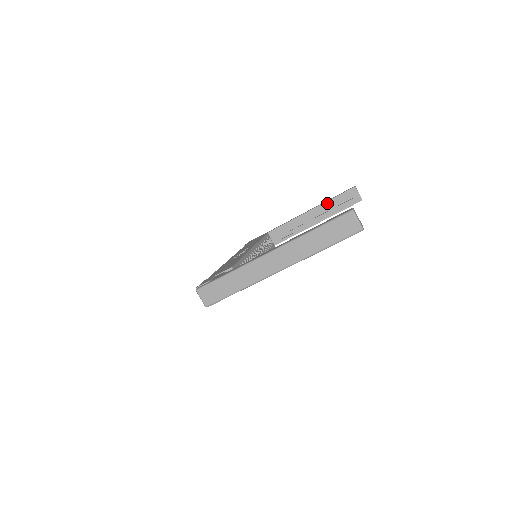
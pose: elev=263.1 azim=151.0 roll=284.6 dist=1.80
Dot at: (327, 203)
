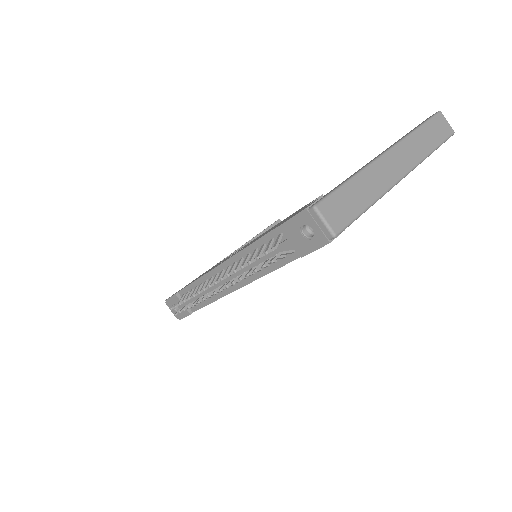
Dot at: occluded
